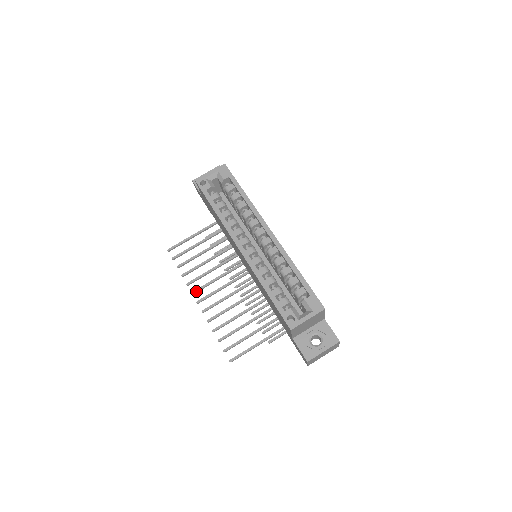
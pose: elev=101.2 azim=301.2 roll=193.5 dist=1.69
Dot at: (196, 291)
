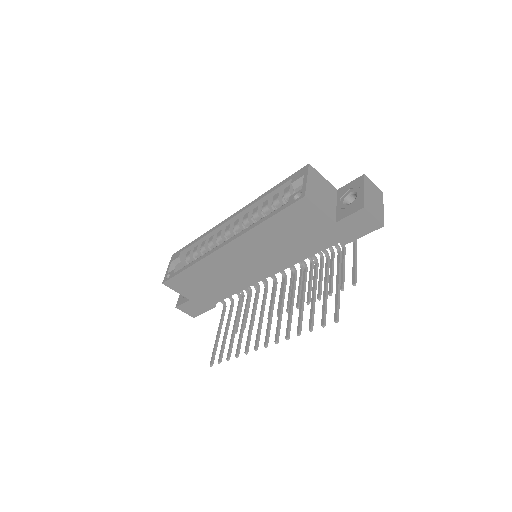
Dot at: (256, 344)
